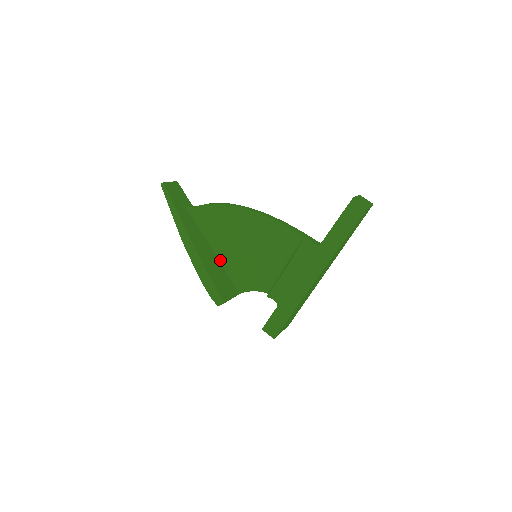
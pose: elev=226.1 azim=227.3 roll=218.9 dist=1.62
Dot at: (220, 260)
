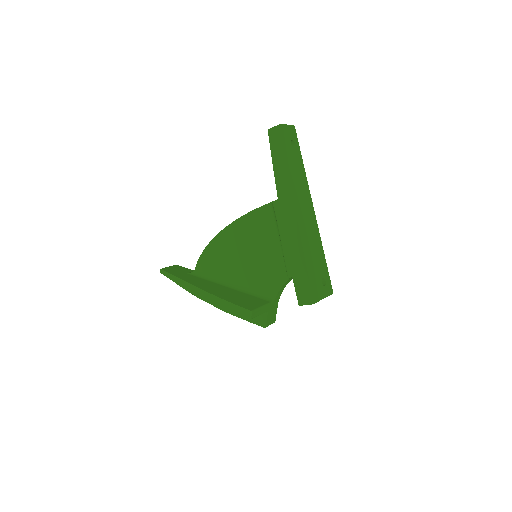
Dot at: (239, 290)
